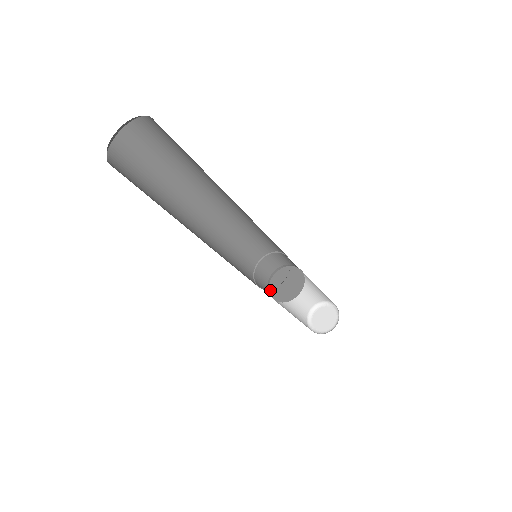
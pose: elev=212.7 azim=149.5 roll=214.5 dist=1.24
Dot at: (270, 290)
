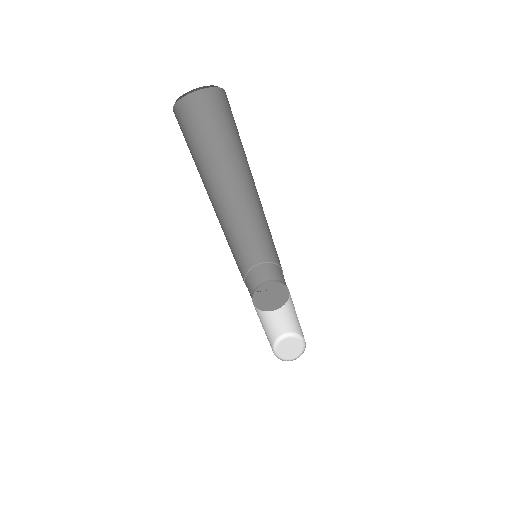
Dot at: (254, 297)
